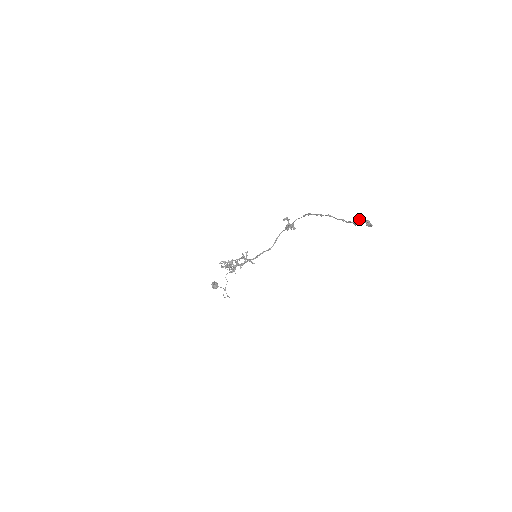
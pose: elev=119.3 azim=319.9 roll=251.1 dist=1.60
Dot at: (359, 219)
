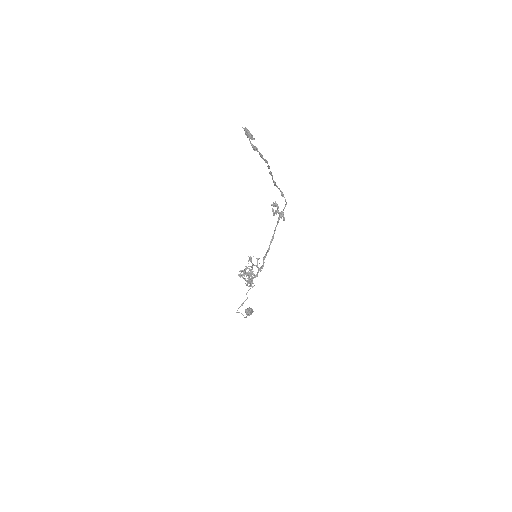
Dot at: occluded
